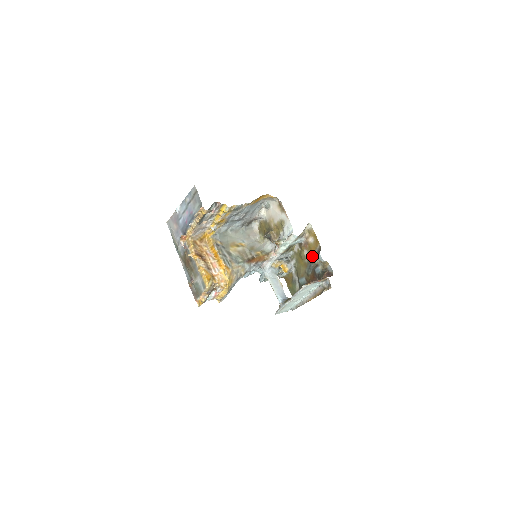
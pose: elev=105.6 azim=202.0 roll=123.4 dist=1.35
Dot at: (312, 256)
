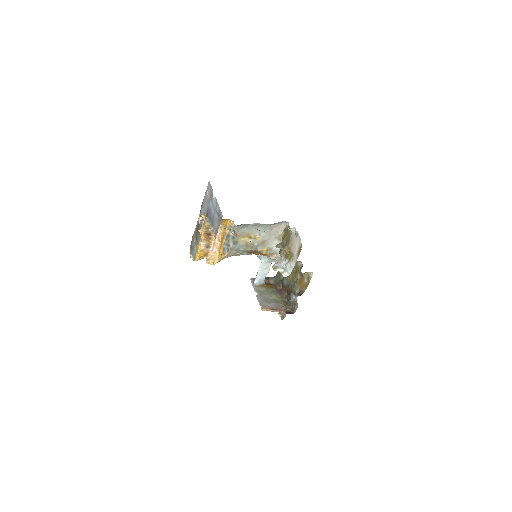
Dot at: (298, 285)
